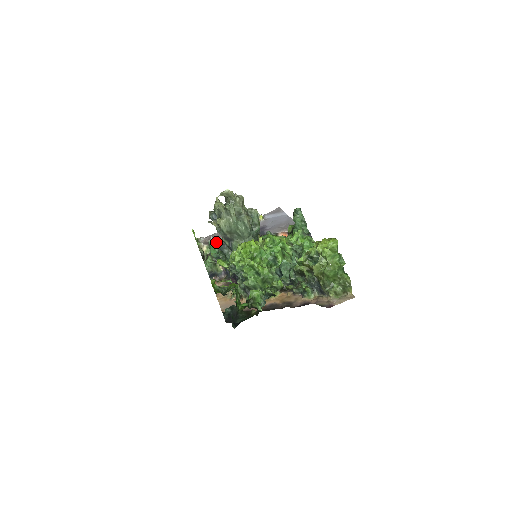
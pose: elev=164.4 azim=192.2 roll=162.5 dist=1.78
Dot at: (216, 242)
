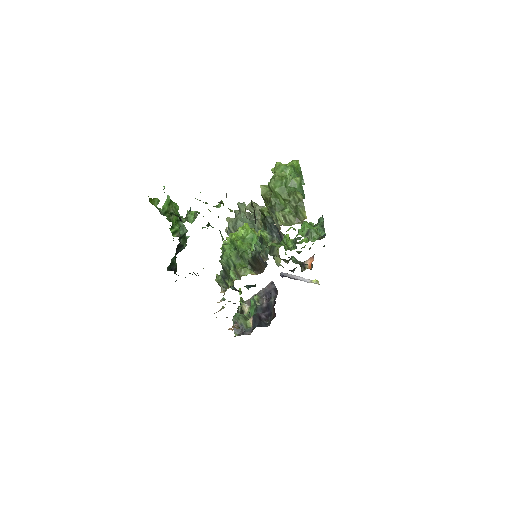
Dot at: (255, 296)
